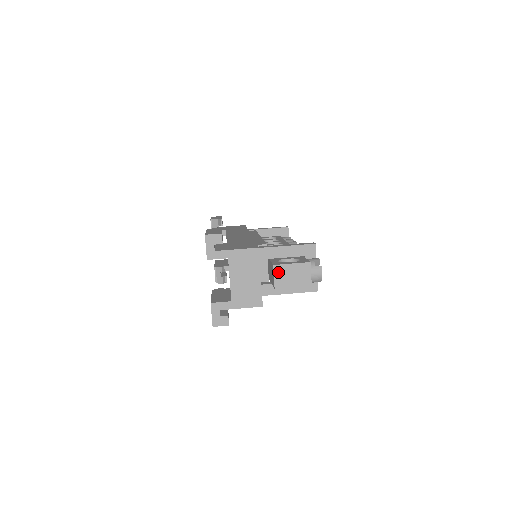
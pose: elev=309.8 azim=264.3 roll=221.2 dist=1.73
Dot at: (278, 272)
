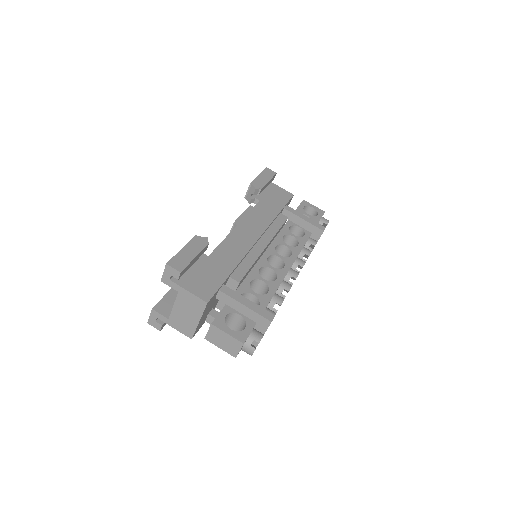
Dot at: (213, 331)
